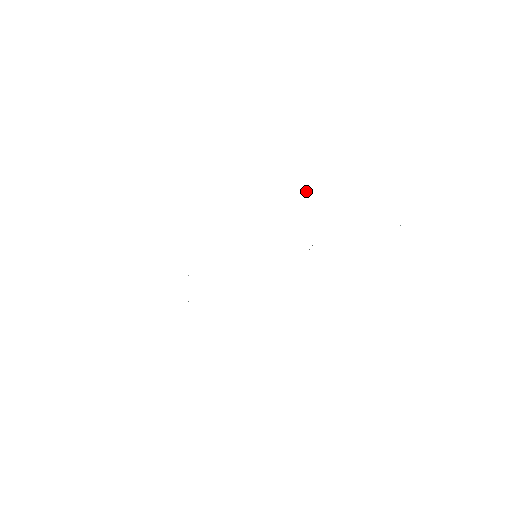
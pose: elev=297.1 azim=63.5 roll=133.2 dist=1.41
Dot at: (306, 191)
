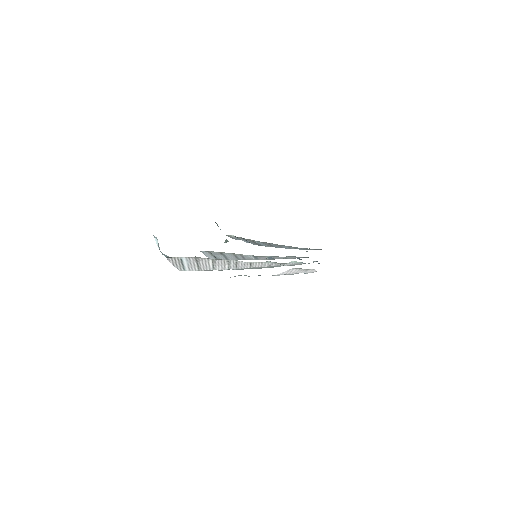
Dot at: (227, 240)
